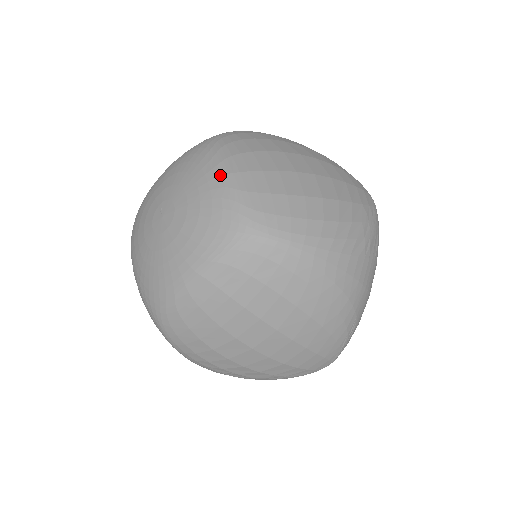
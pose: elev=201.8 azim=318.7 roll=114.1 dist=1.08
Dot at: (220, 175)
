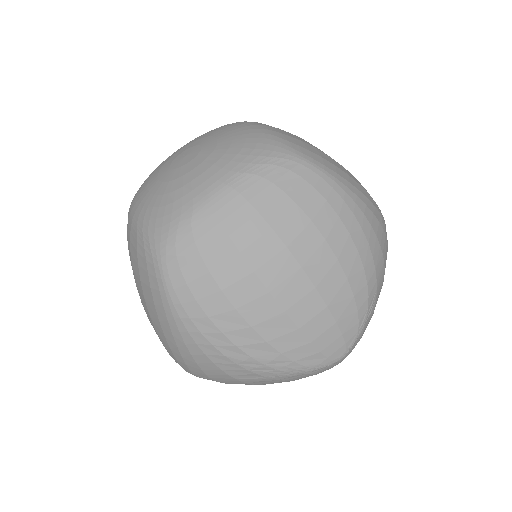
Dot at: (252, 124)
